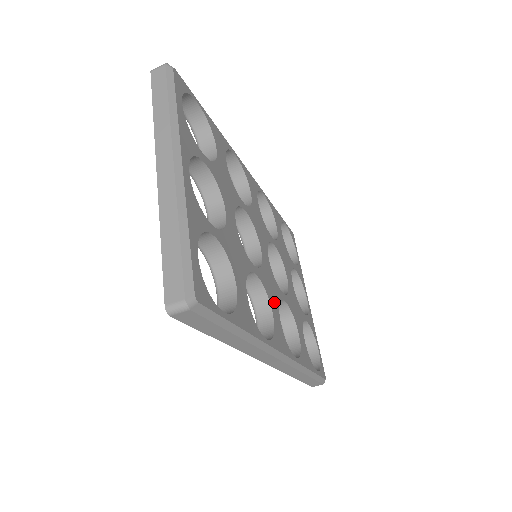
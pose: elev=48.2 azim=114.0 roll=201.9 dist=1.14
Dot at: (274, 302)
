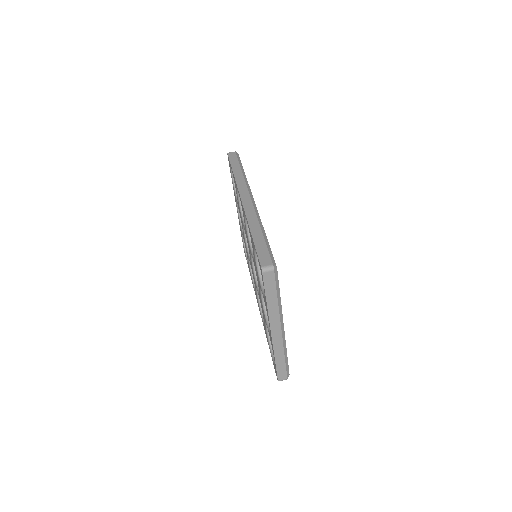
Dot at: occluded
